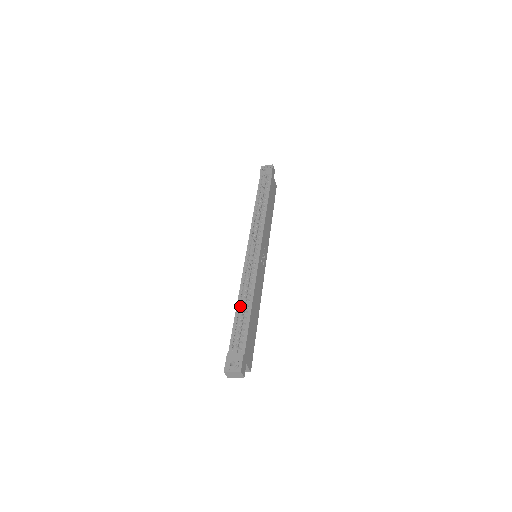
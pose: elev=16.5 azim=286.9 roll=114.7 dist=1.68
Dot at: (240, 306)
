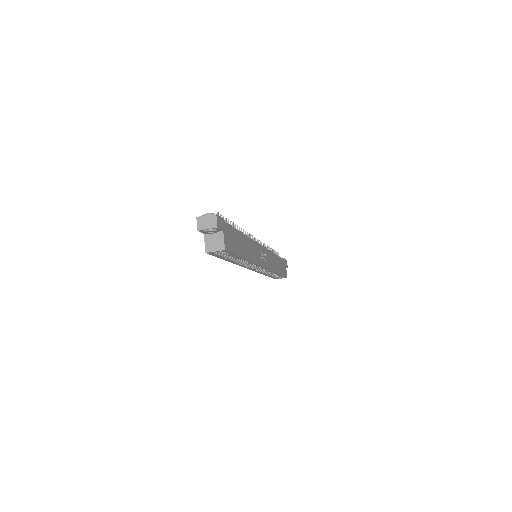
Dot at: occluded
